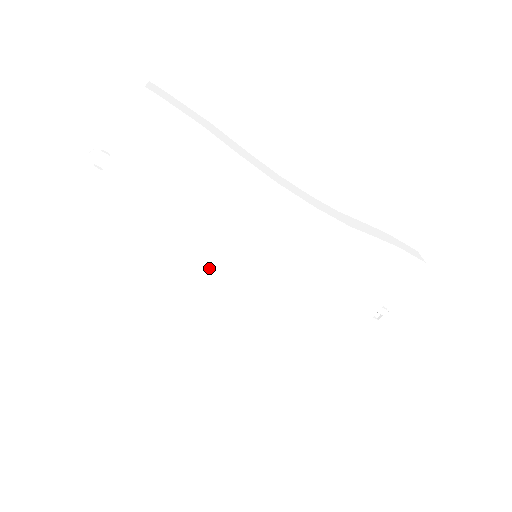
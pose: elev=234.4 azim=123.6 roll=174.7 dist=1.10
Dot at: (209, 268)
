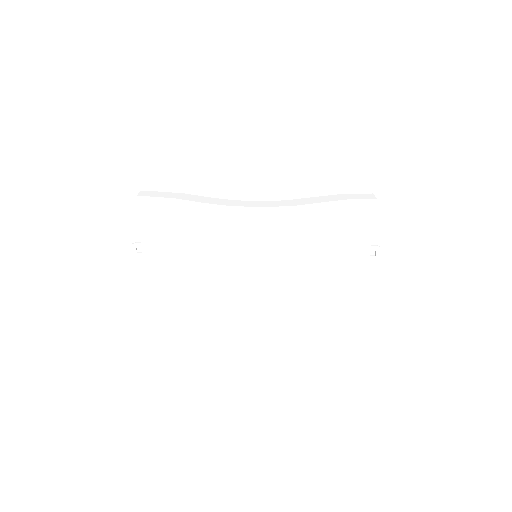
Dot at: (227, 278)
